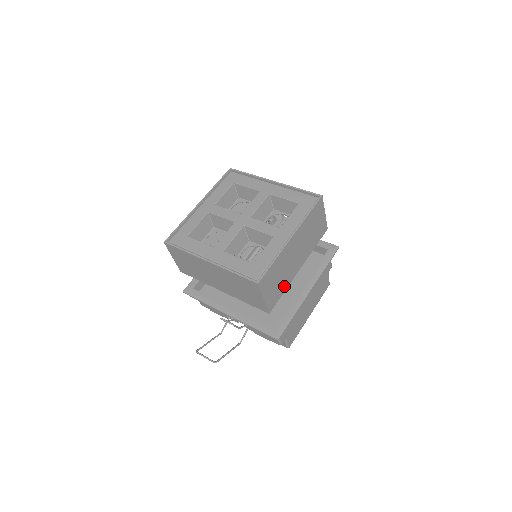
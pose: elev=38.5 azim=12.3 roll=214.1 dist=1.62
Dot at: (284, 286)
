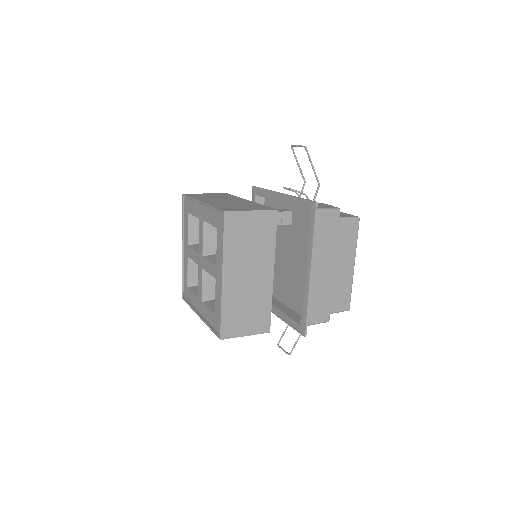
Dot at: (265, 303)
